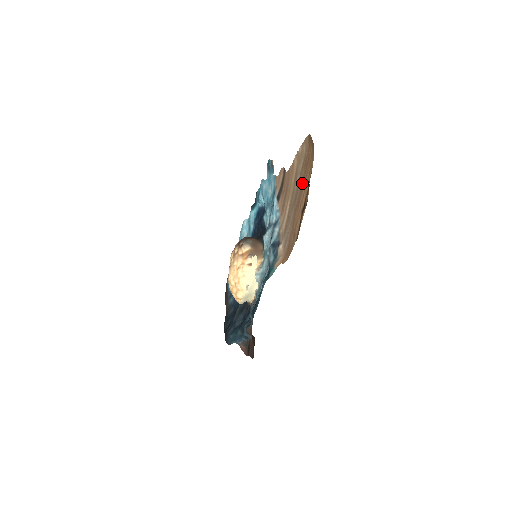
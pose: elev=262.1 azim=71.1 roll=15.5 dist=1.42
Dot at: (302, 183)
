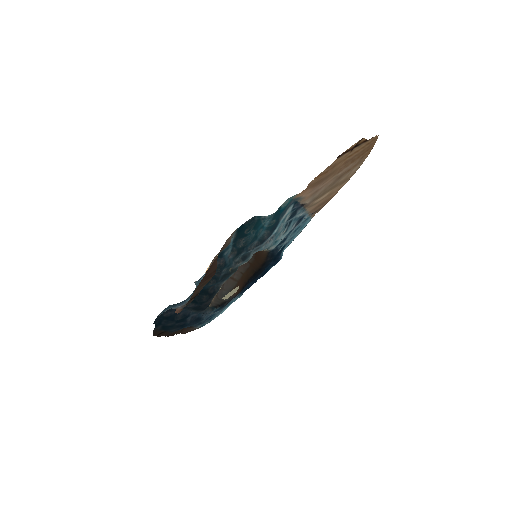
Dot at: (355, 159)
